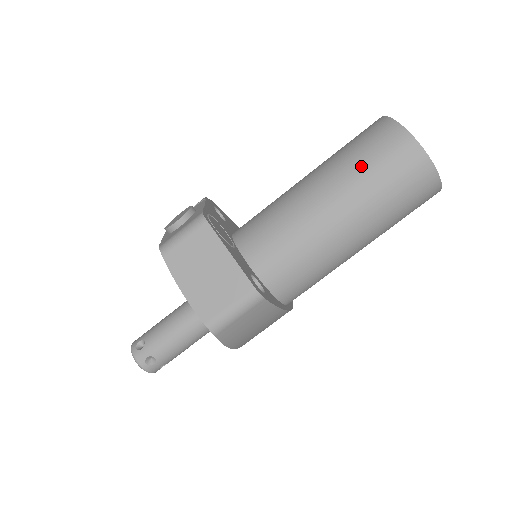
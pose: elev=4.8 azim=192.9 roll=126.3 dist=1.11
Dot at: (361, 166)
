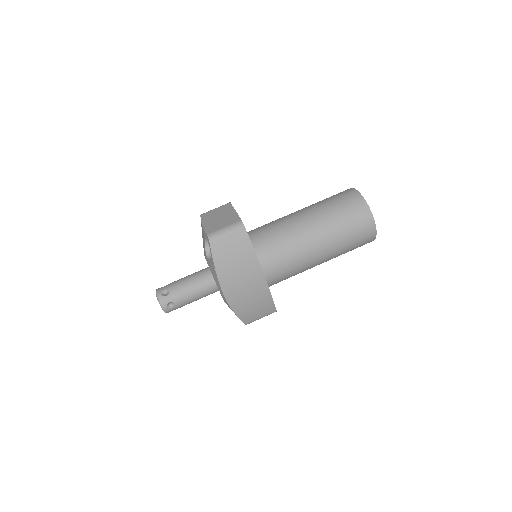
Dot at: (324, 200)
